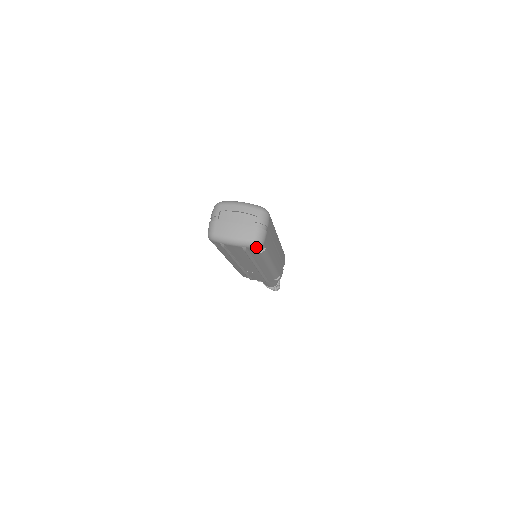
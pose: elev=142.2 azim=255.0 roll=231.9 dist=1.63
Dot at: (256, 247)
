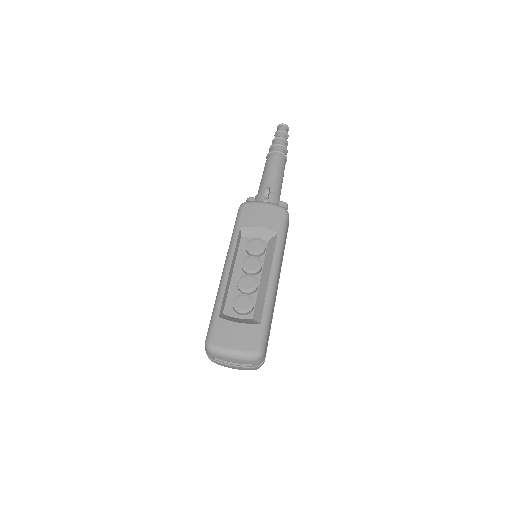
Dot at: occluded
